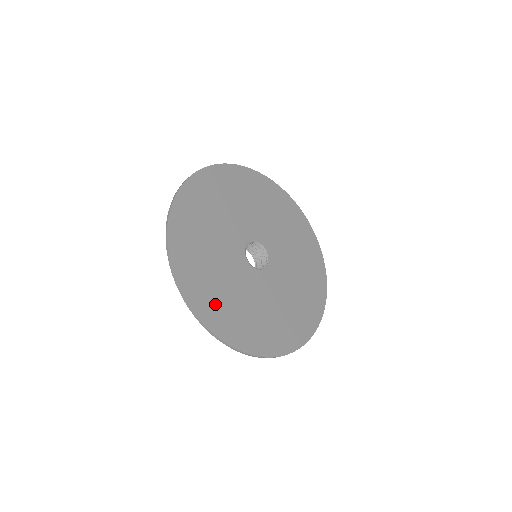
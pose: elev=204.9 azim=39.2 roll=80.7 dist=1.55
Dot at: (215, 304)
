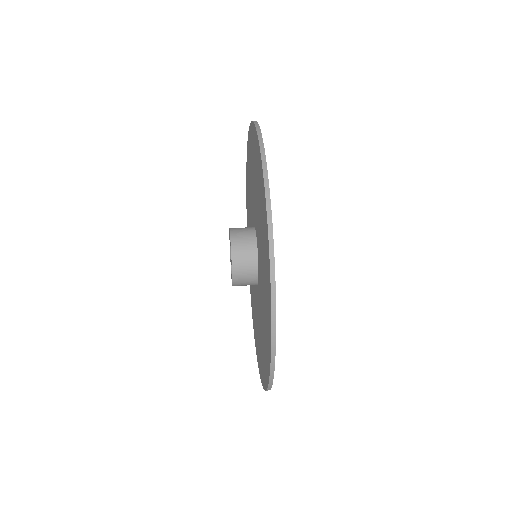
Dot at: occluded
